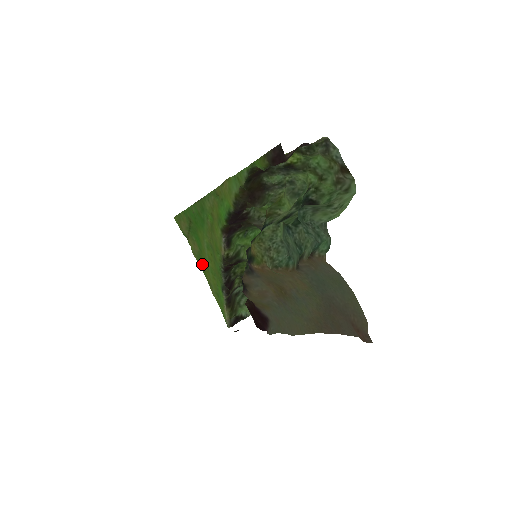
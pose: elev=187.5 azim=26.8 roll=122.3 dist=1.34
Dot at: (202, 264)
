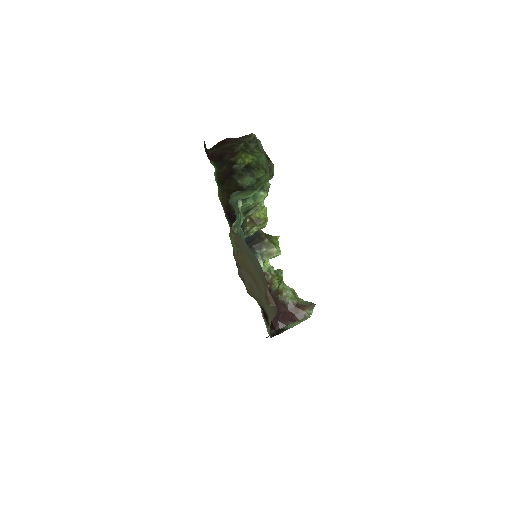
Dot at: occluded
